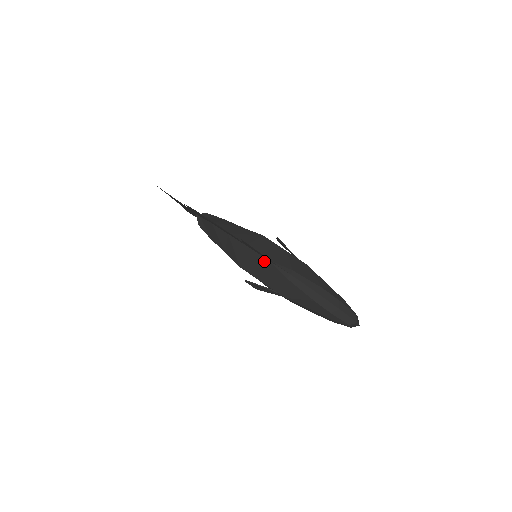
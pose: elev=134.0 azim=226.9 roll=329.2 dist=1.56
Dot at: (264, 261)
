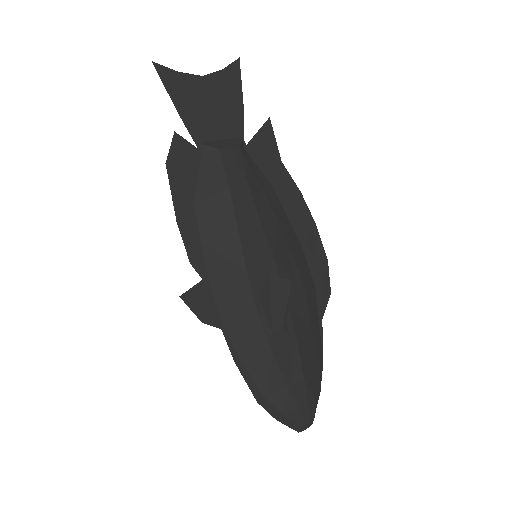
Dot at: (220, 316)
